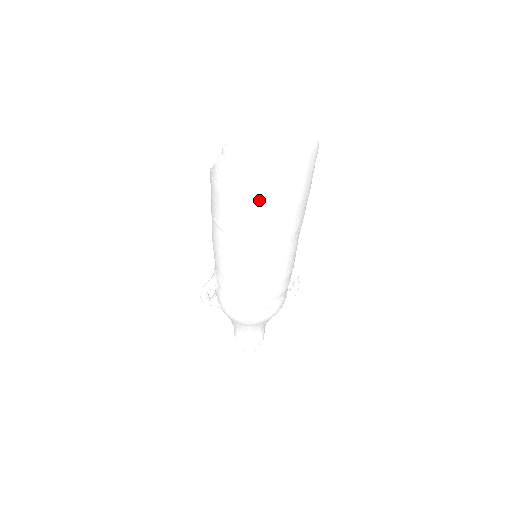
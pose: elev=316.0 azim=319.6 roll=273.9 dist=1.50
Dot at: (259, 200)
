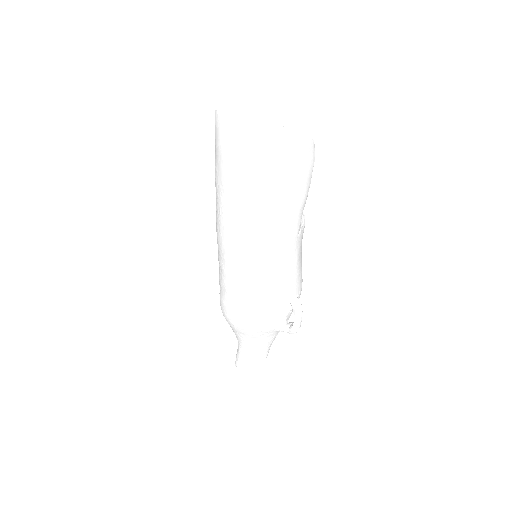
Dot at: (224, 170)
